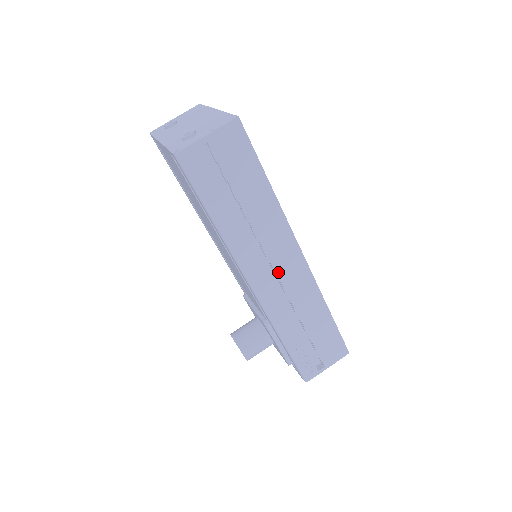
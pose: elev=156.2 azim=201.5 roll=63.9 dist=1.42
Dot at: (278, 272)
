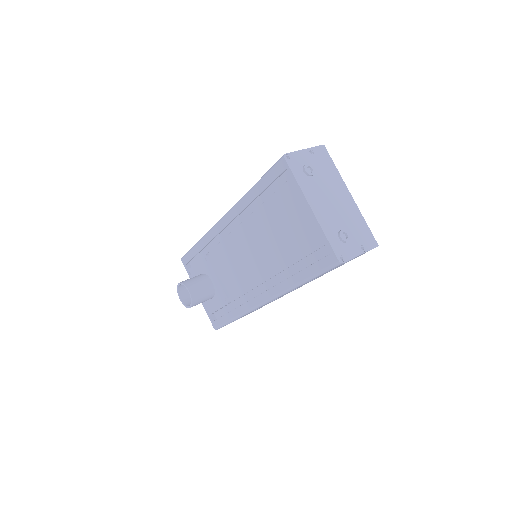
Dot at: occluded
